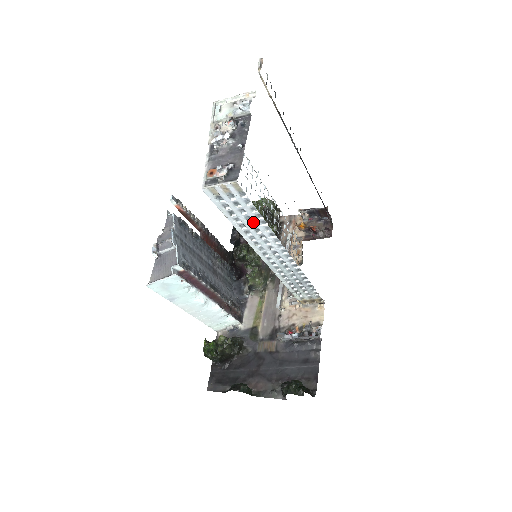
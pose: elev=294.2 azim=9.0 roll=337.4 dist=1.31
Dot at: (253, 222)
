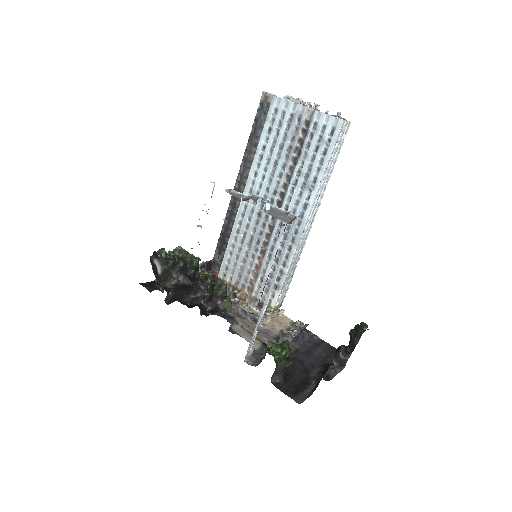
Dot at: (329, 170)
